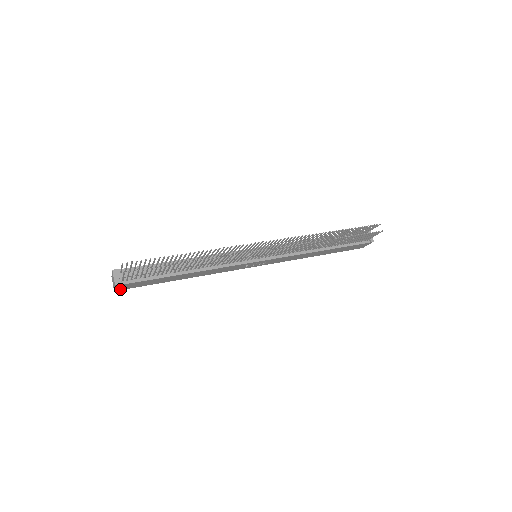
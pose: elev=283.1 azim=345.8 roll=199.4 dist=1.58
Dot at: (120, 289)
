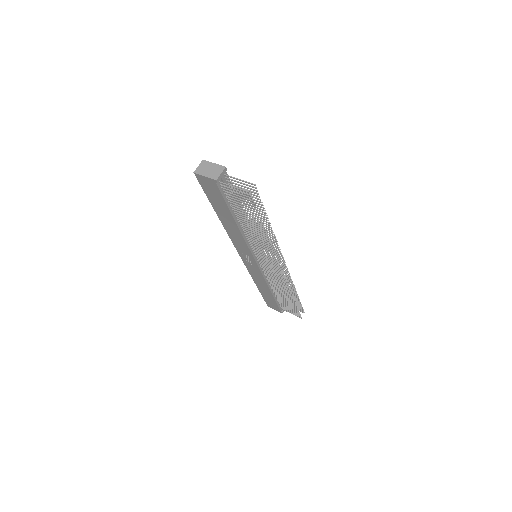
Dot at: (199, 177)
